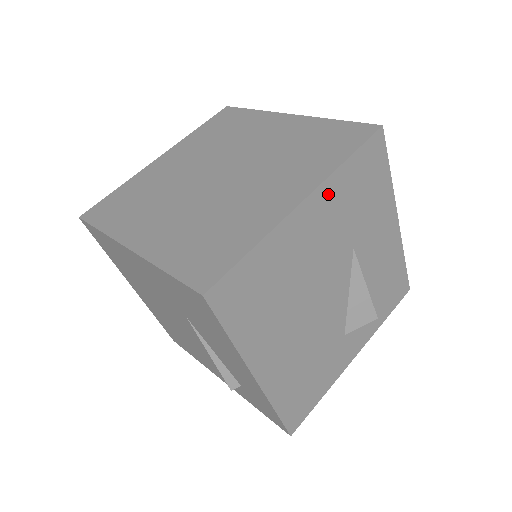
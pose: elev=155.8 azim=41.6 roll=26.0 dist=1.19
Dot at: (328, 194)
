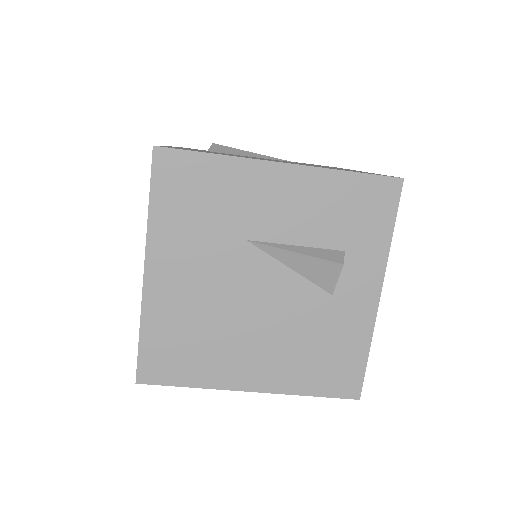
Dot at: (162, 244)
